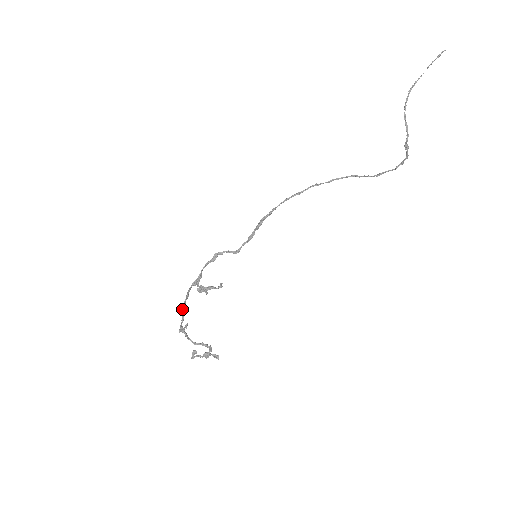
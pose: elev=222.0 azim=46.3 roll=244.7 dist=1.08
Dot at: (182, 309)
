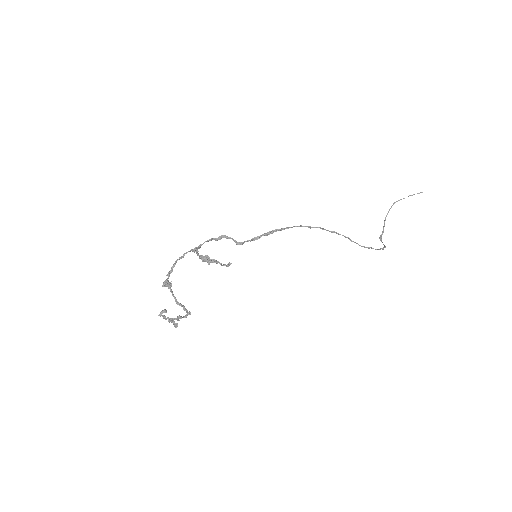
Dot at: (172, 266)
